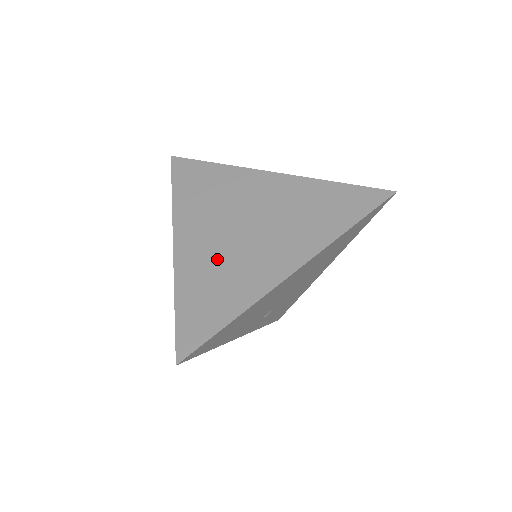
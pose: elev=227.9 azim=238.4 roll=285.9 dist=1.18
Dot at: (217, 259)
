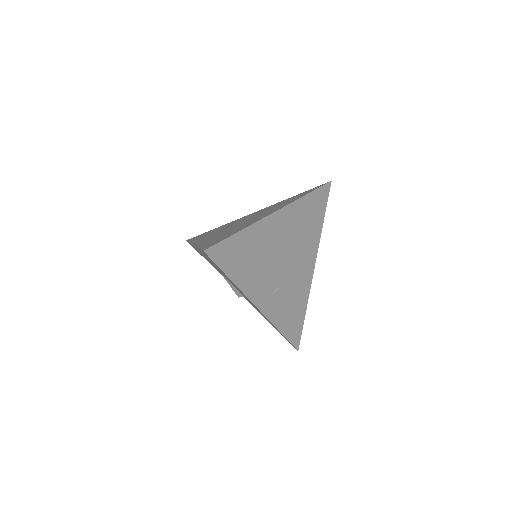
Dot at: (224, 232)
